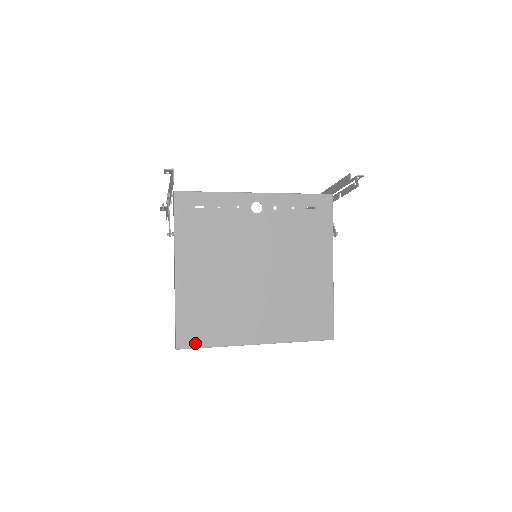
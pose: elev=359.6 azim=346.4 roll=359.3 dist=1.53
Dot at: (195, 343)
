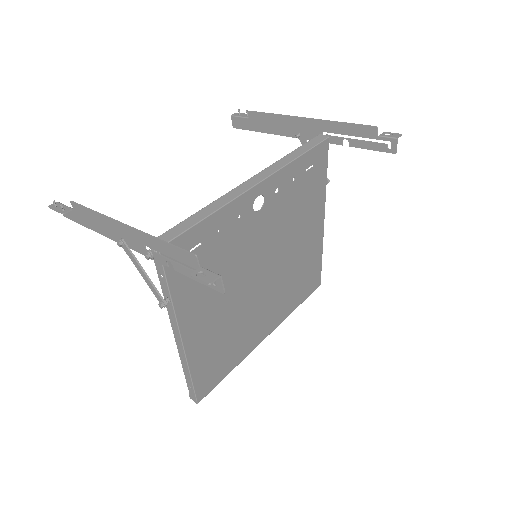
Dot at: (214, 384)
